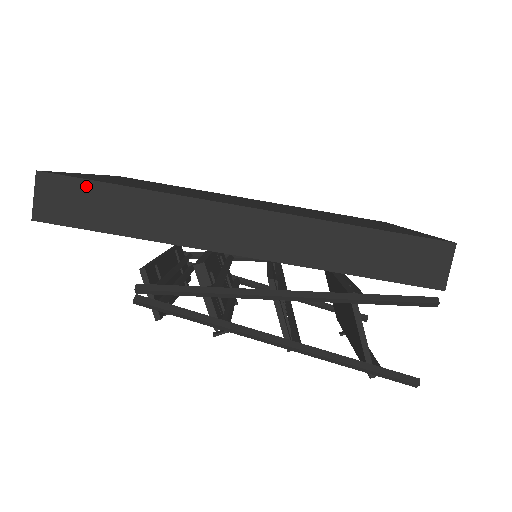
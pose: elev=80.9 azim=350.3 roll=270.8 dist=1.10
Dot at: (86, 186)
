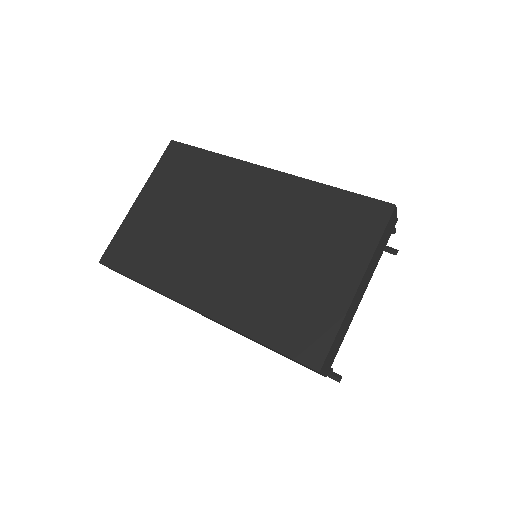
Dot at: occluded
